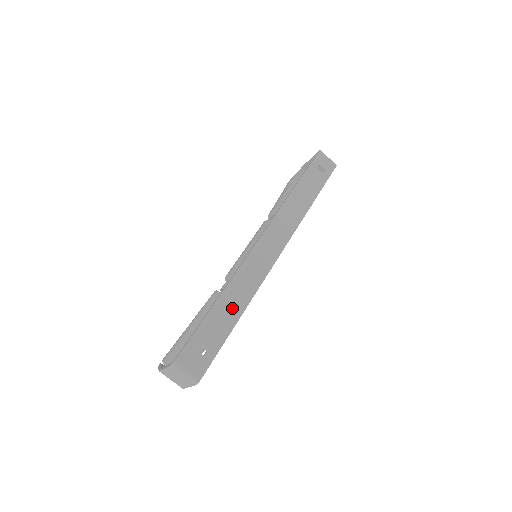
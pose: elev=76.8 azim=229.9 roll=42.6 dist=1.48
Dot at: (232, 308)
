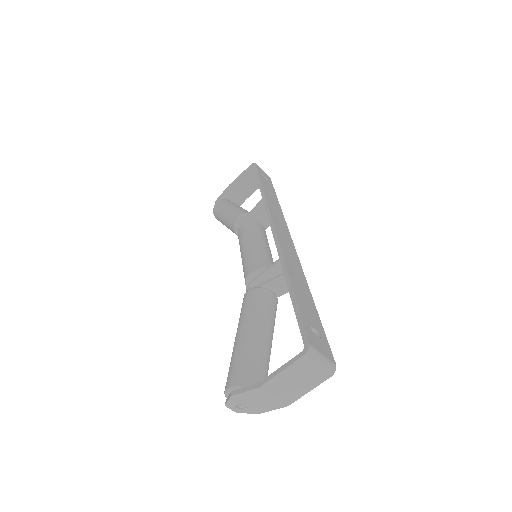
Dot at: (303, 289)
